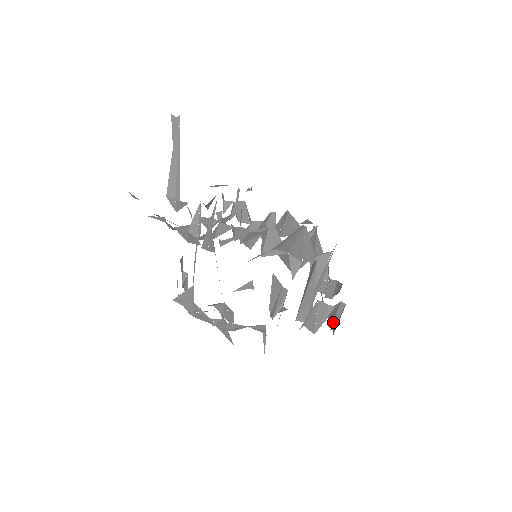
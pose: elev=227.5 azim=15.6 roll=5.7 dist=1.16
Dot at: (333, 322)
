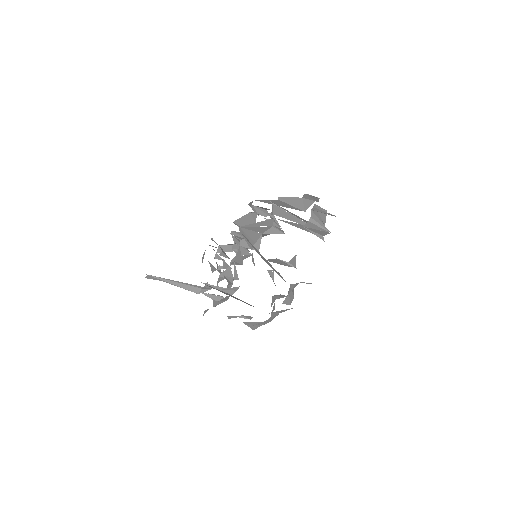
Dot at: occluded
